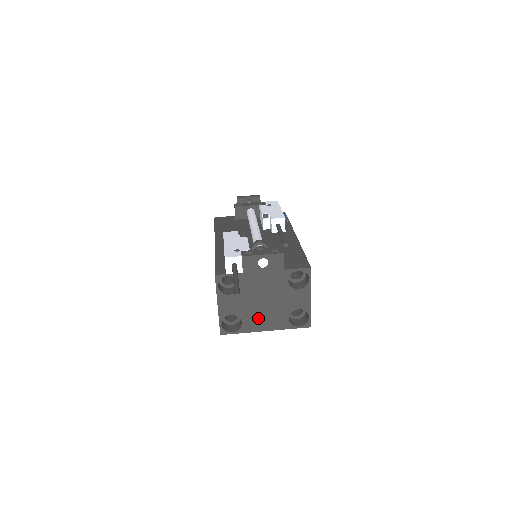
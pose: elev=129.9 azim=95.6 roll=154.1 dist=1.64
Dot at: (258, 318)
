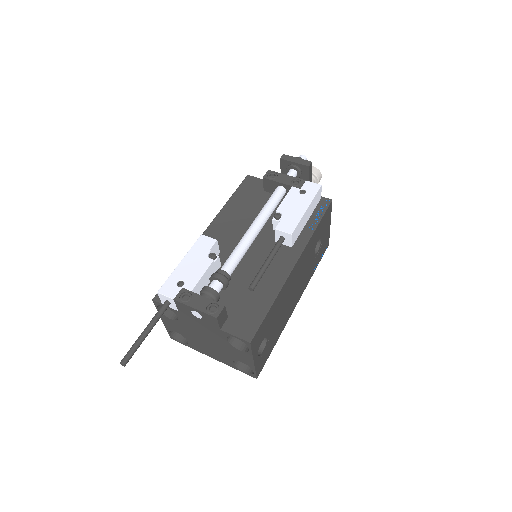
Dot at: (202, 346)
